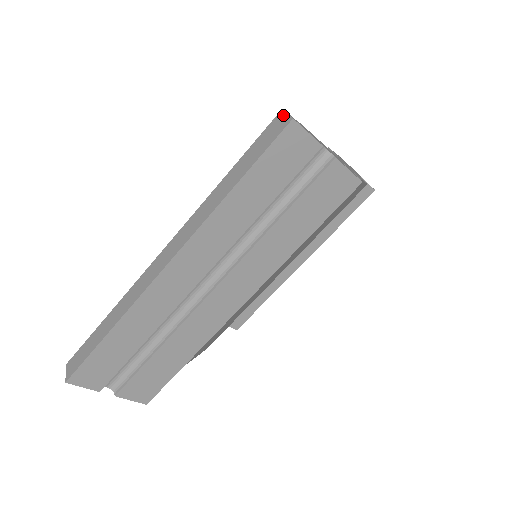
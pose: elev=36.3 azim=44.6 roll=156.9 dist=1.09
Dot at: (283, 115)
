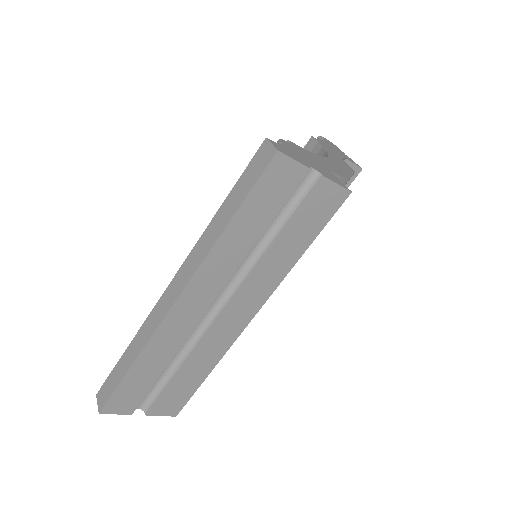
Dot at: (267, 146)
